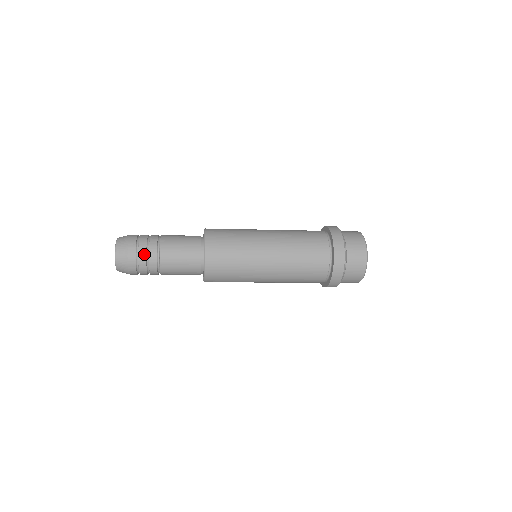
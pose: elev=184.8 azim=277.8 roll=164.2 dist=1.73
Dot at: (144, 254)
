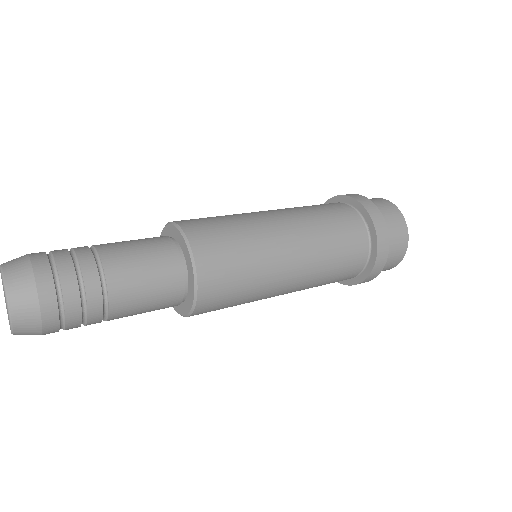
Dot at: (77, 319)
